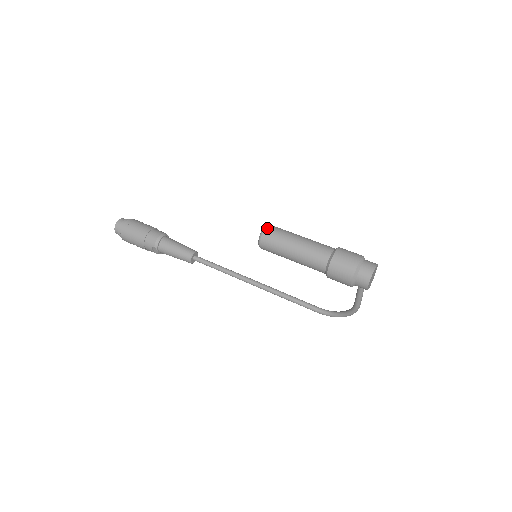
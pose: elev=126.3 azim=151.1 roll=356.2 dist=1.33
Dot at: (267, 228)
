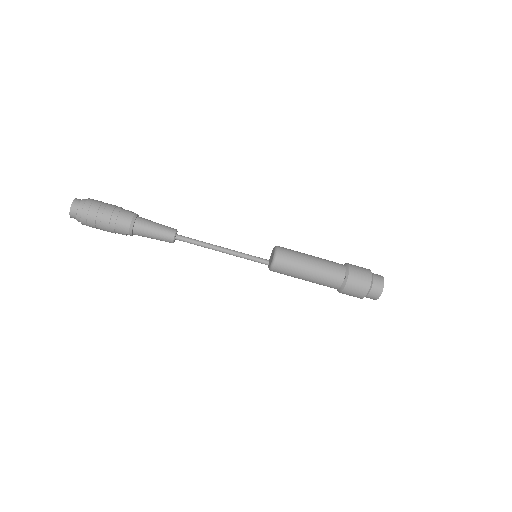
Dot at: (278, 258)
